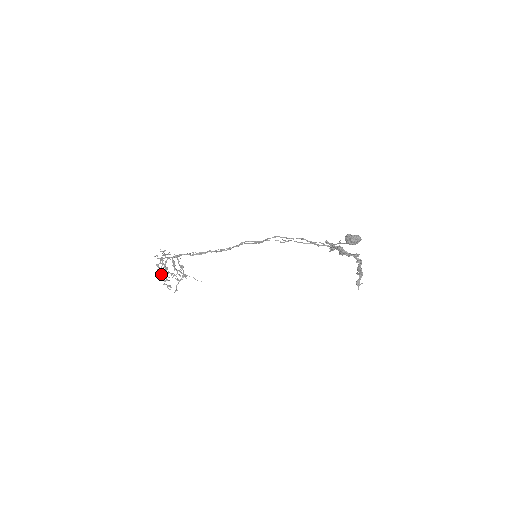
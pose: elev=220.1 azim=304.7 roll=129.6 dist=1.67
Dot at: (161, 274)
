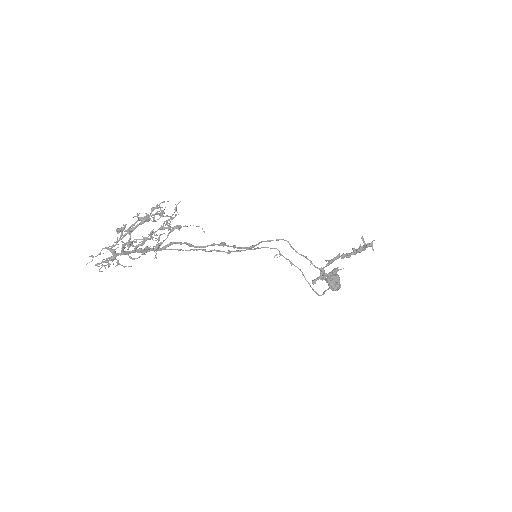
Dot at: occluded
